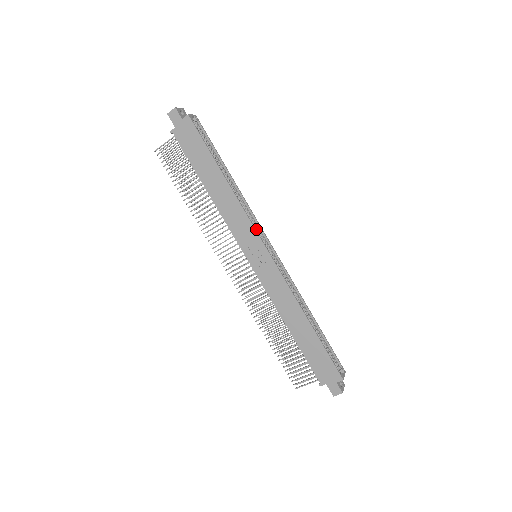
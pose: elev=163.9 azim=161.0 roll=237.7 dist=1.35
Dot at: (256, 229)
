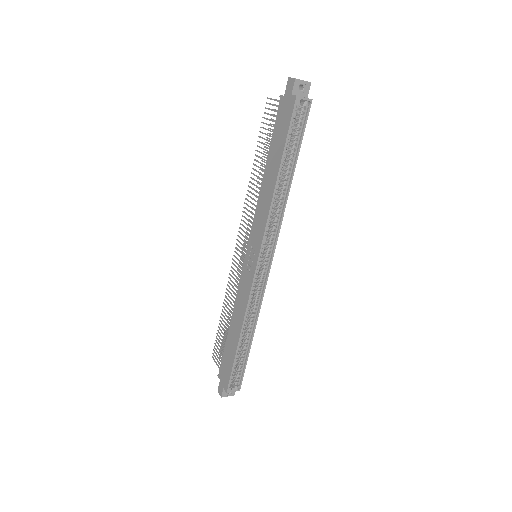
Dot at: (271, 239)
